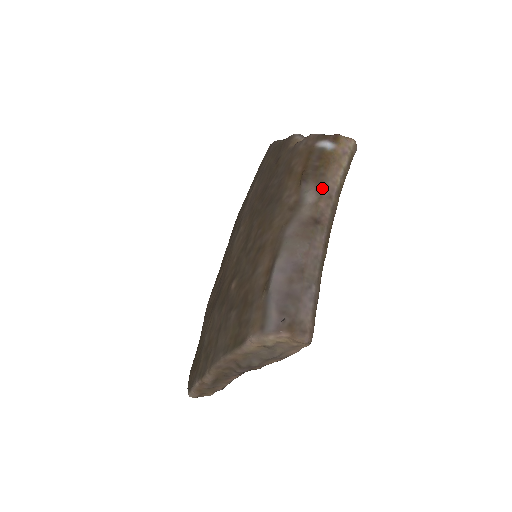
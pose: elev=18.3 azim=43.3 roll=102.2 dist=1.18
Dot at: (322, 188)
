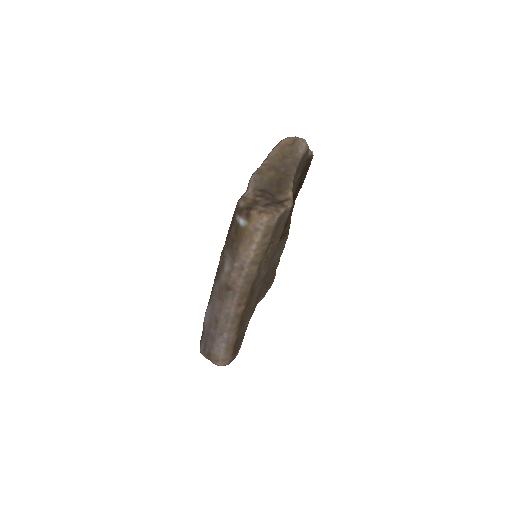
Dot at: (234, 261)
